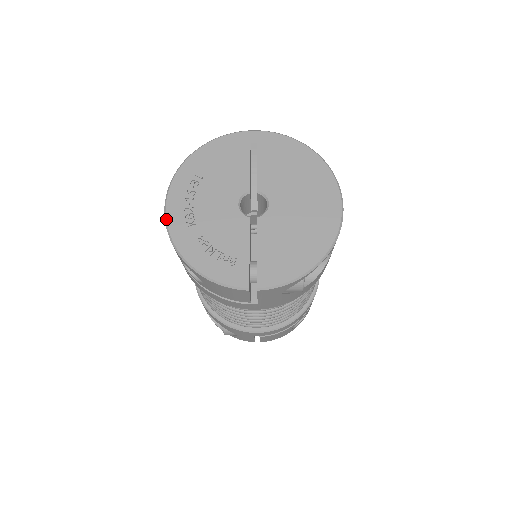
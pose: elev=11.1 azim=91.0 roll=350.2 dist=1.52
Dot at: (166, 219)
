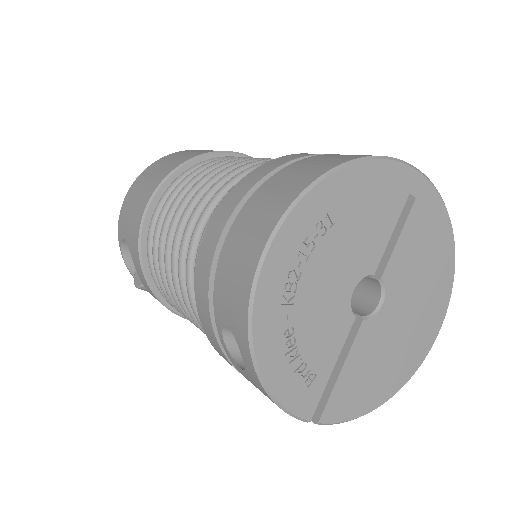
Dot at: (258, 279)
